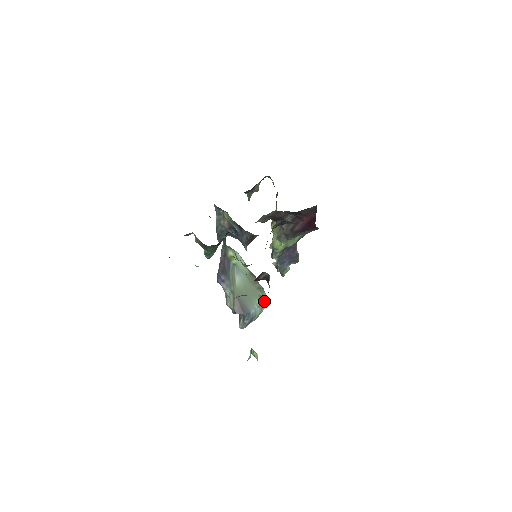
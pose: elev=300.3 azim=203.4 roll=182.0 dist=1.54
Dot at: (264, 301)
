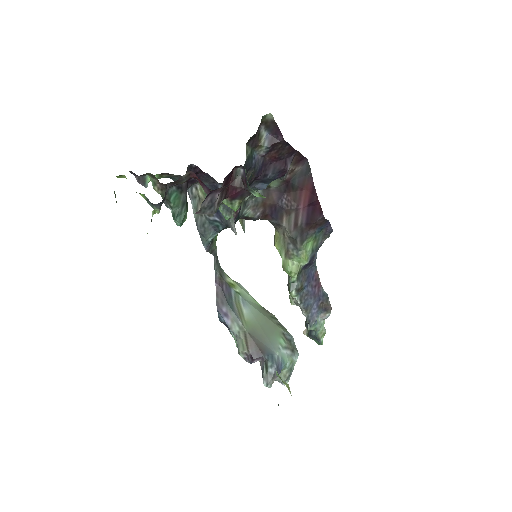
Dot at: (292, 345)
